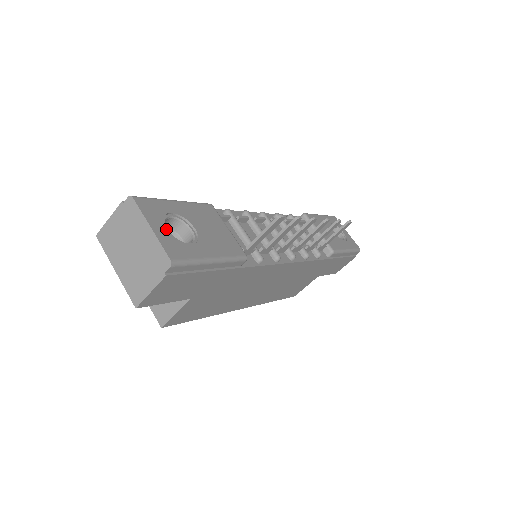
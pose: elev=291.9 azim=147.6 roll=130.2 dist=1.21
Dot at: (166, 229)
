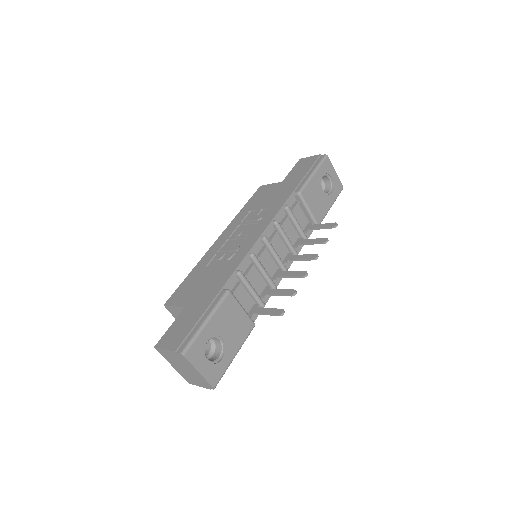
Dot at: (207, 363)
